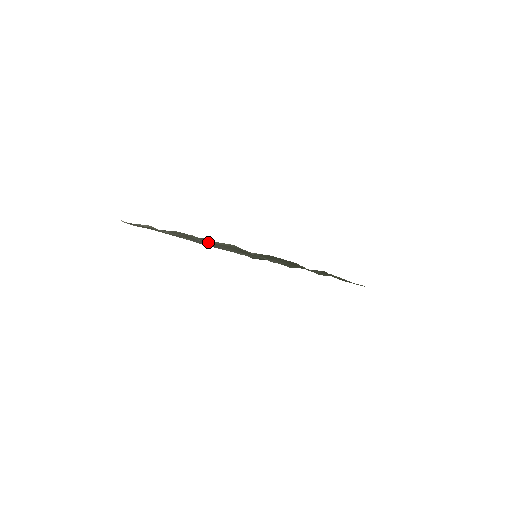
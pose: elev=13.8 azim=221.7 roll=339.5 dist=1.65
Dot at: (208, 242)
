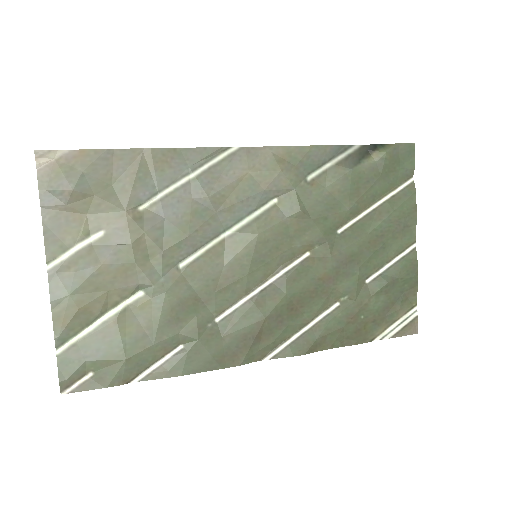
Dot at: (112, 316)
